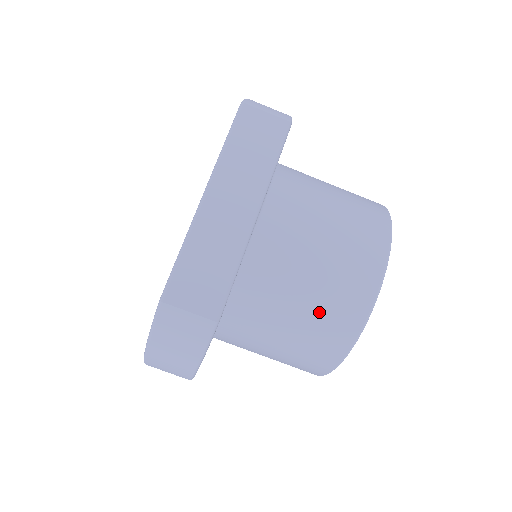
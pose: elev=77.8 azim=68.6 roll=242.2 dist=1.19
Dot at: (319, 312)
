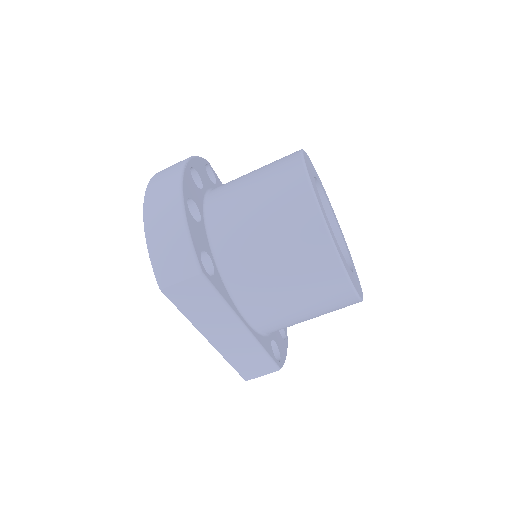
Dot at: occluded
